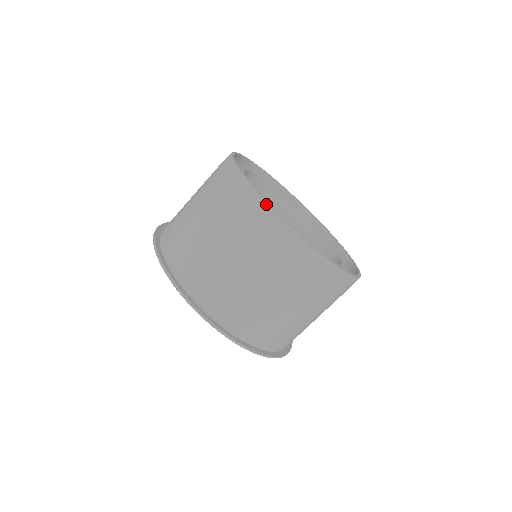
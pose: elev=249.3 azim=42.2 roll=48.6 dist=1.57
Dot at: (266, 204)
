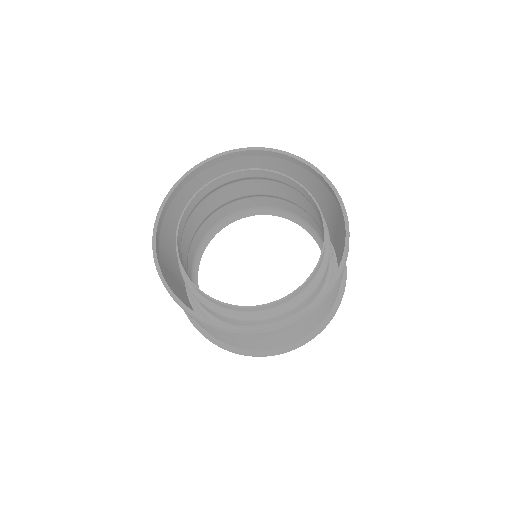
Dot at: (253, 331)
